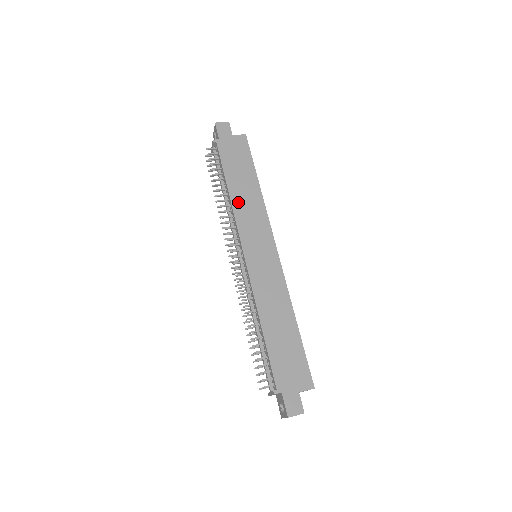
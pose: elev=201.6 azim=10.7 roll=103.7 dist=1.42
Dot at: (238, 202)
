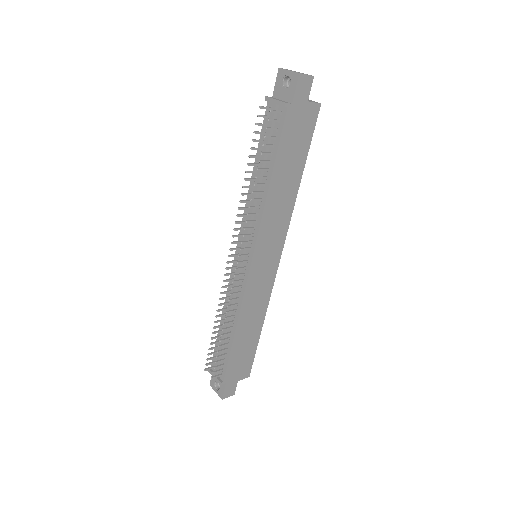
Dot at: (272, 202)
